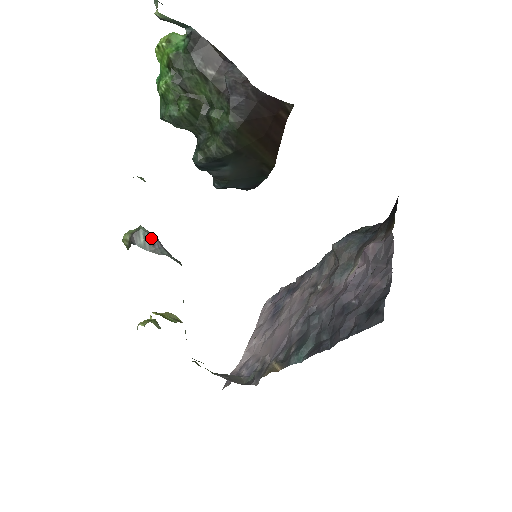
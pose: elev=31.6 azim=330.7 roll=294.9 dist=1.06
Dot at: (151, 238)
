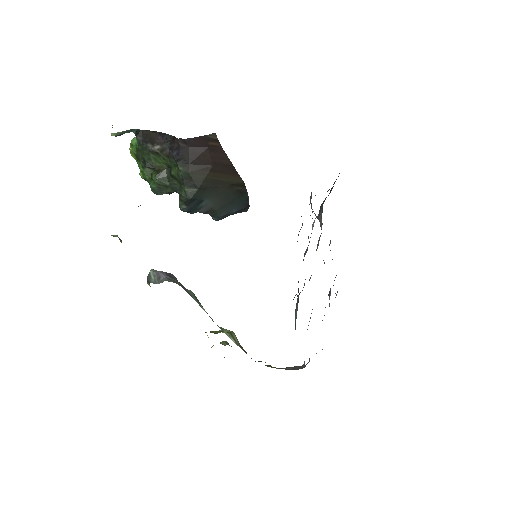
Dot at: (158, 274)
